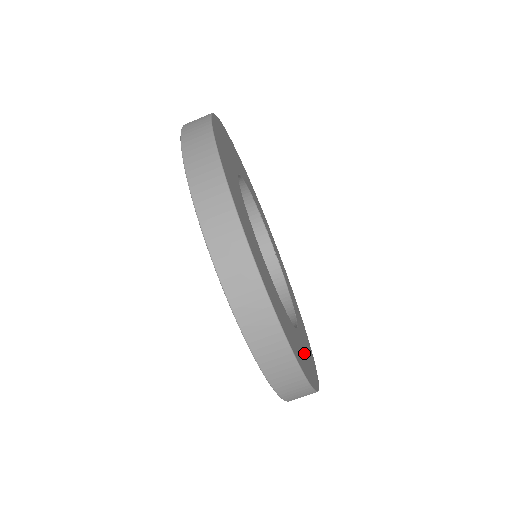
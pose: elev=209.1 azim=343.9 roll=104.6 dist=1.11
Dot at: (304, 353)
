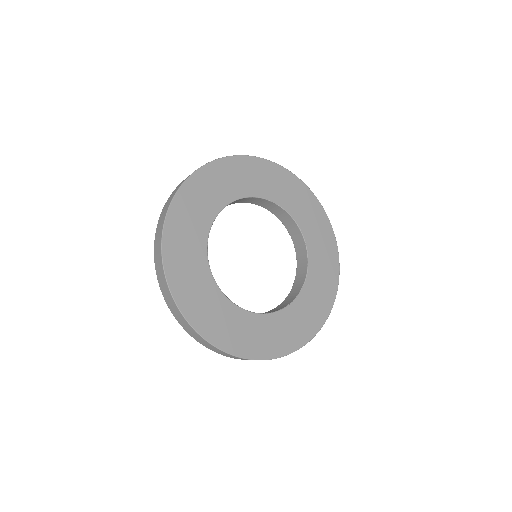
Dot at: (265, 332)
